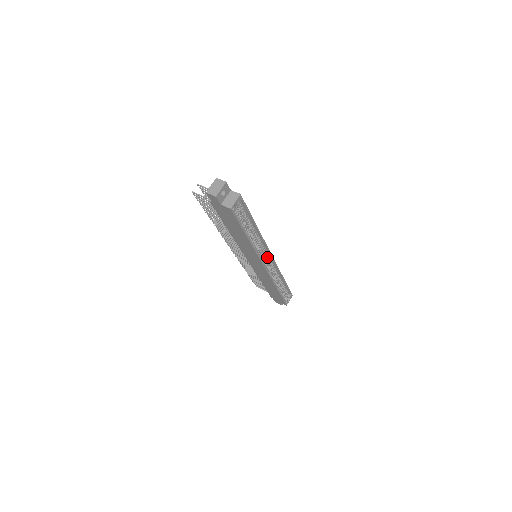
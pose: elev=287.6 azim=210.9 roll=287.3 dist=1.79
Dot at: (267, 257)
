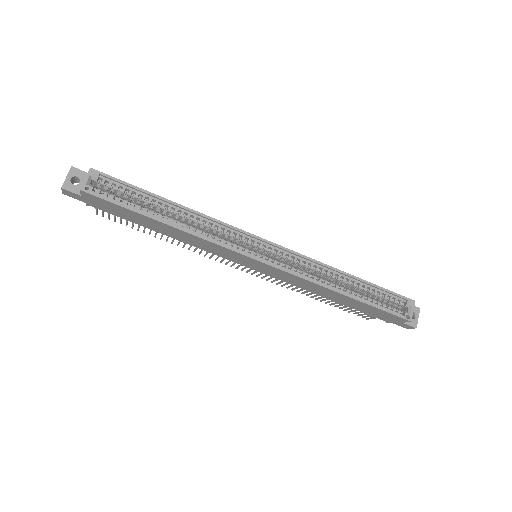
Dot at: (259, 246)
